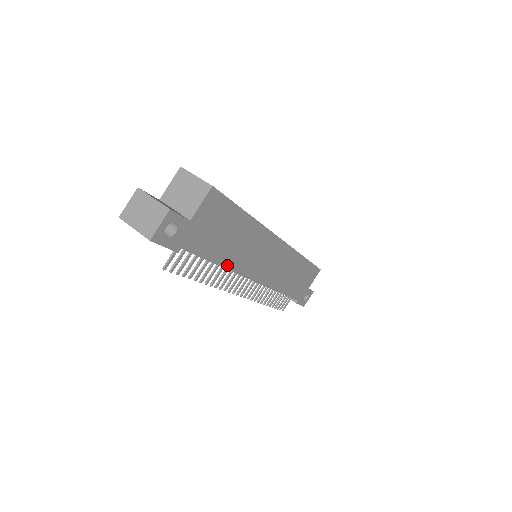
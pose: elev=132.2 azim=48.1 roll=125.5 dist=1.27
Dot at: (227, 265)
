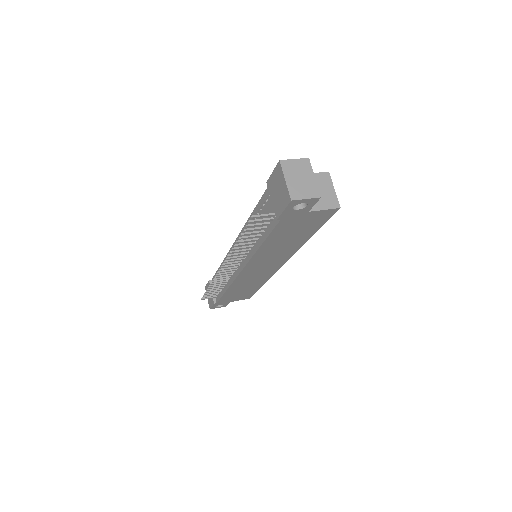
Dot at: (260, 250)
